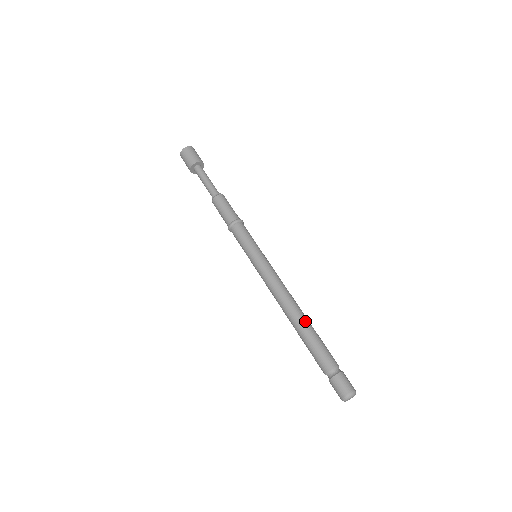
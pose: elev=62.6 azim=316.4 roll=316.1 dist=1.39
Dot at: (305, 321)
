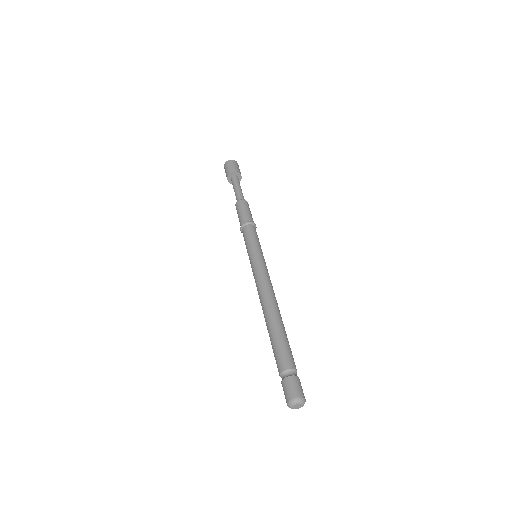
Dot at: (280, 320)
